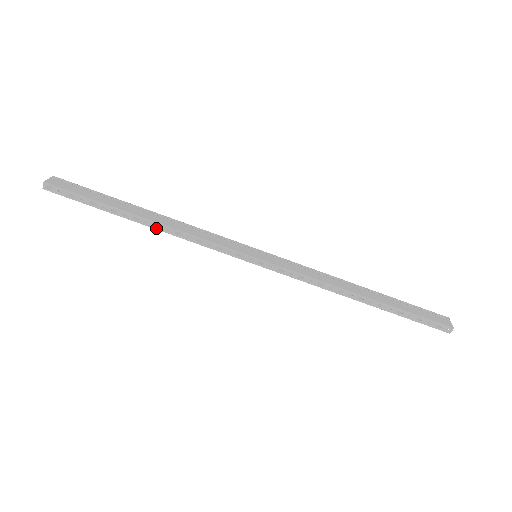
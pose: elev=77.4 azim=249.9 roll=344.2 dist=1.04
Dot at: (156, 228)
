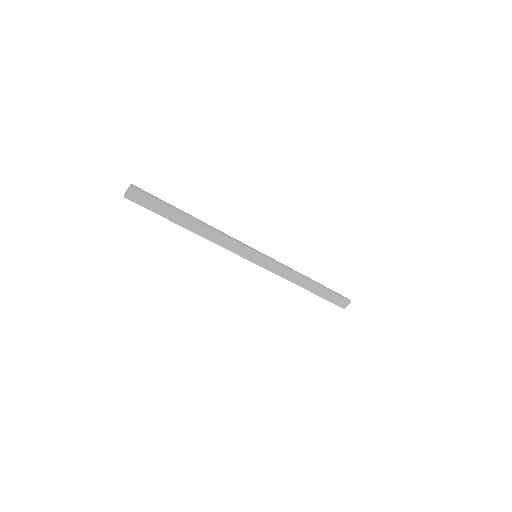
Dot at: (197, 232)
